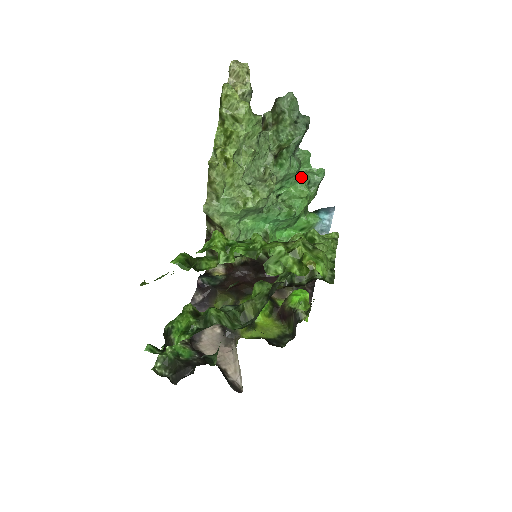
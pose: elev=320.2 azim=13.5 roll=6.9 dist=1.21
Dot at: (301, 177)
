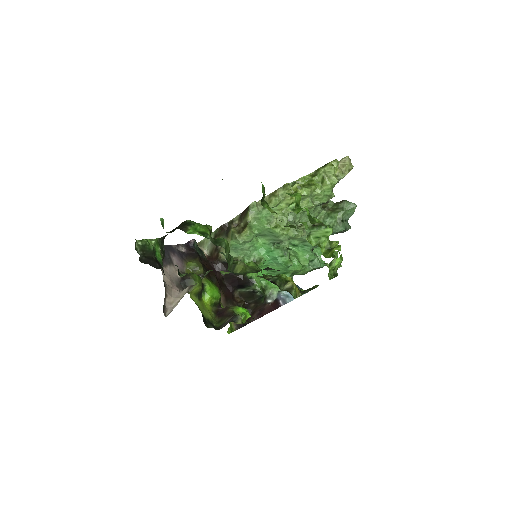
Dot at: occluded
